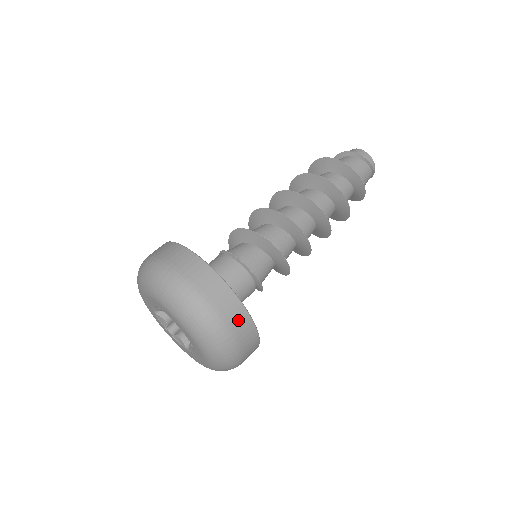
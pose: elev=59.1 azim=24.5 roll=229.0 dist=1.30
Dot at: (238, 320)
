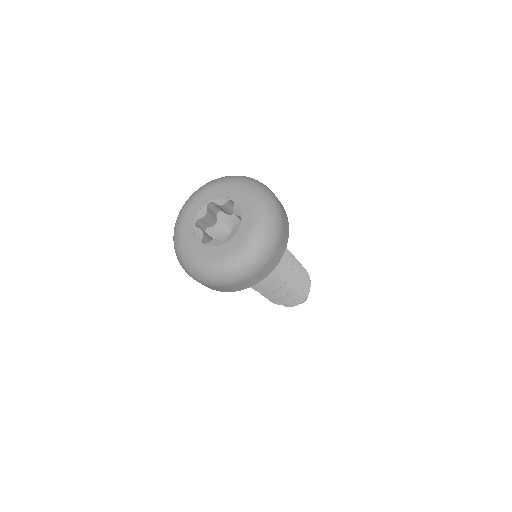
Dot at: (277, 256)
